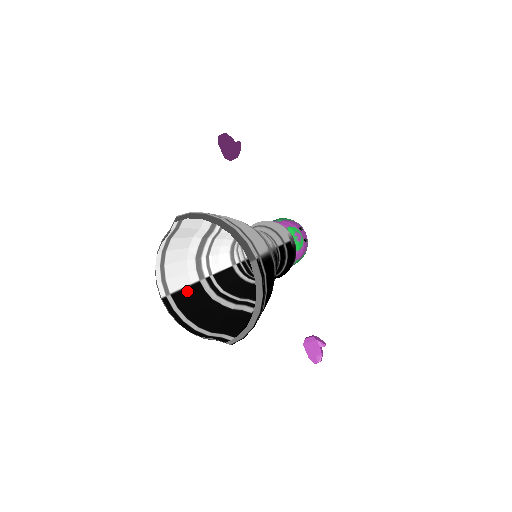
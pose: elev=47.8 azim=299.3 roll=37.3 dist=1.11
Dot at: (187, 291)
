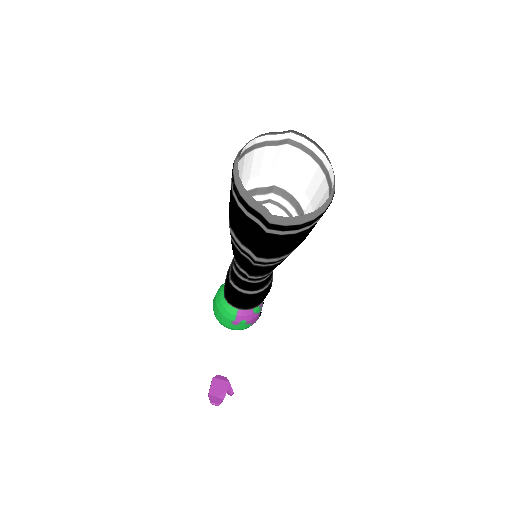
Dot at: occluded
